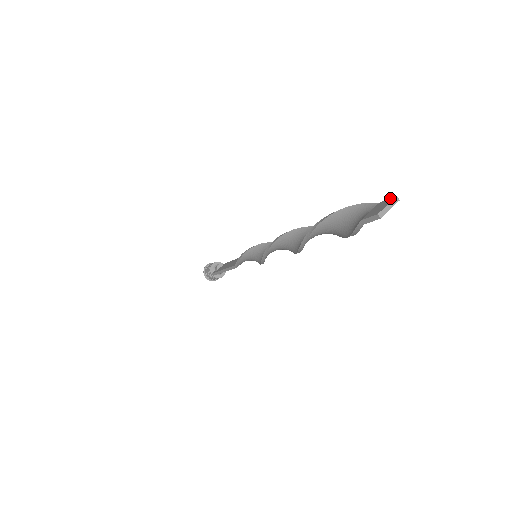
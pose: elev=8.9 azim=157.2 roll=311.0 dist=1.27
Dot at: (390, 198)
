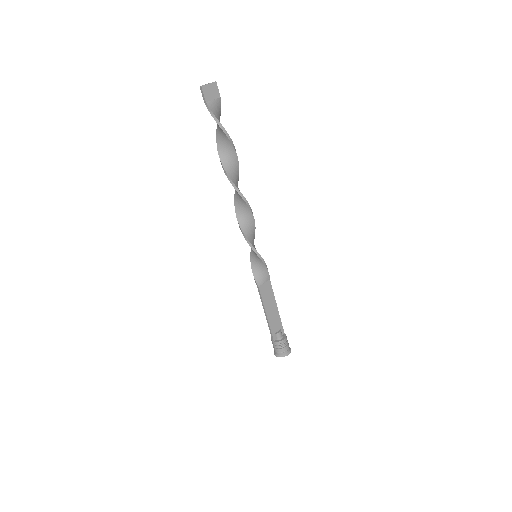
Dot at: (216, 87)
